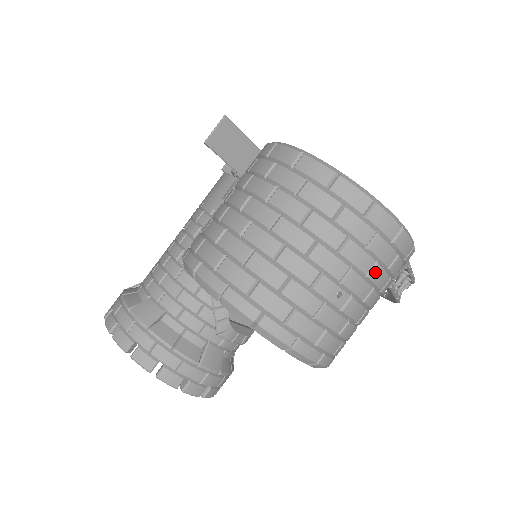
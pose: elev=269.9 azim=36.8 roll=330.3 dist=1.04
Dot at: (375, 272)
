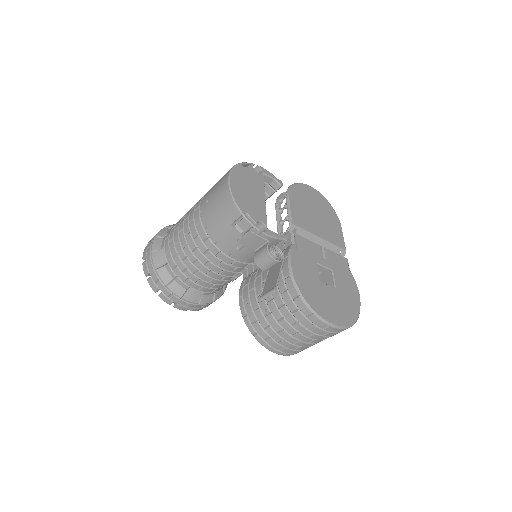
Dot at: occluded
